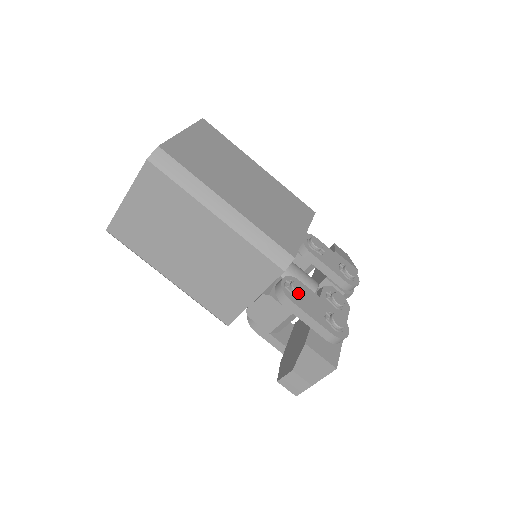
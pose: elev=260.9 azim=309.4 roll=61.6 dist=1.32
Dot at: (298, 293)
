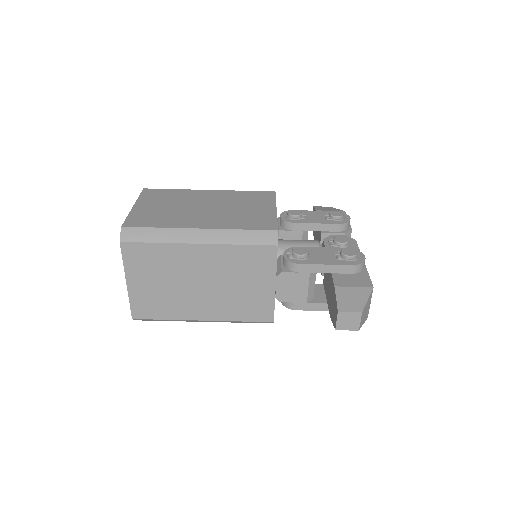
Dot at: (302, 255)
